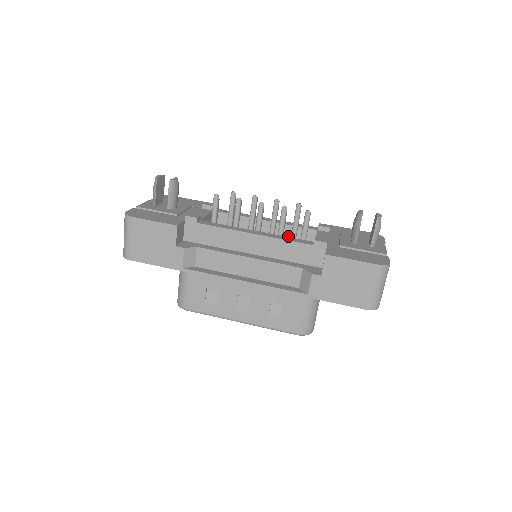
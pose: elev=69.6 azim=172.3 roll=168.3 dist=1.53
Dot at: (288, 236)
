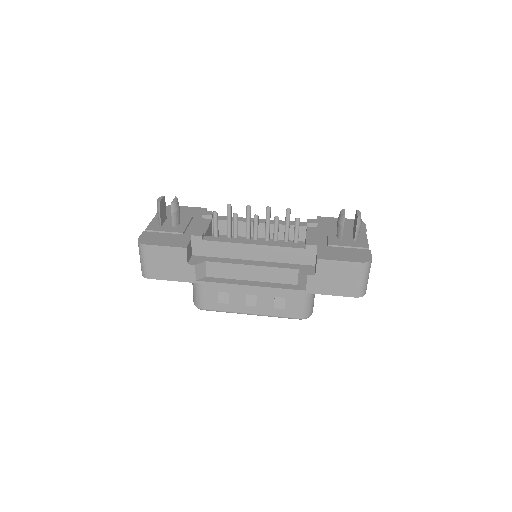
Dot at: (281, 234)
